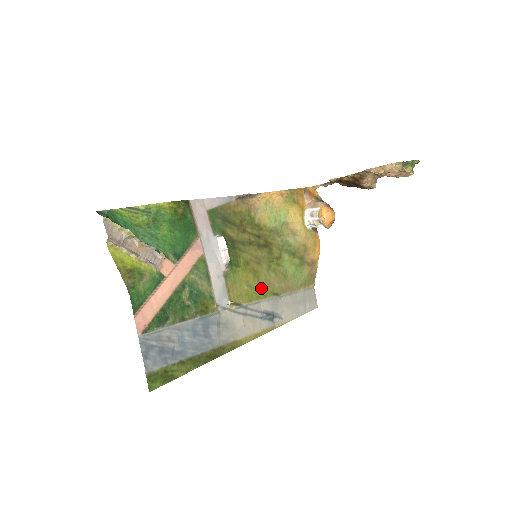
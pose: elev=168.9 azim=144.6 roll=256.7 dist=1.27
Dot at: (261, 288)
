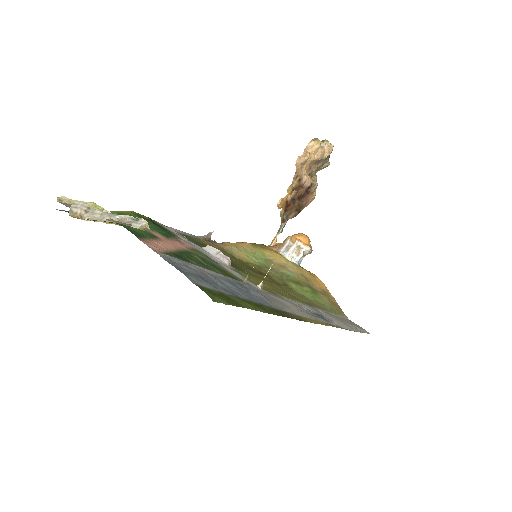
Dot at: (287, 295)
